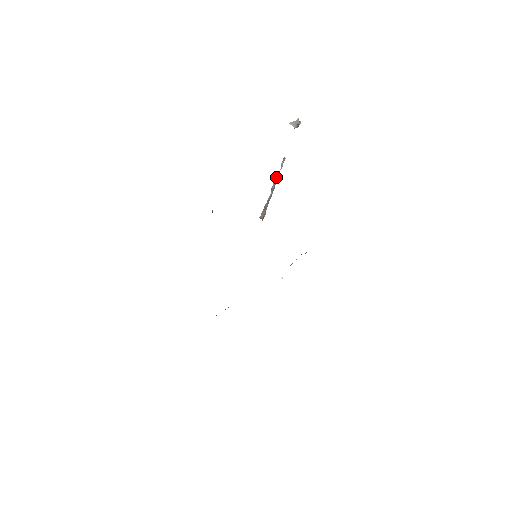
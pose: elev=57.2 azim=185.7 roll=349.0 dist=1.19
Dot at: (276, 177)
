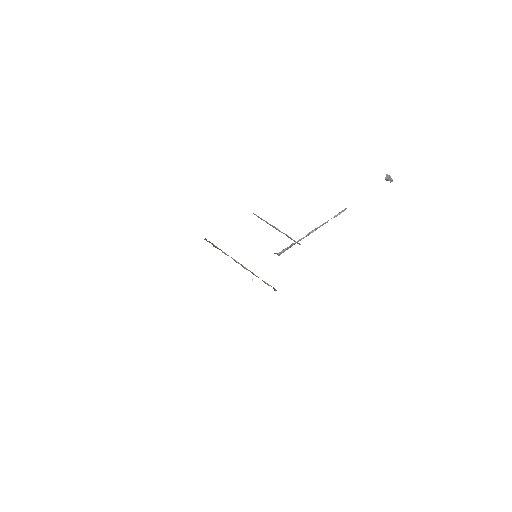
Dot at: (323, 224)
